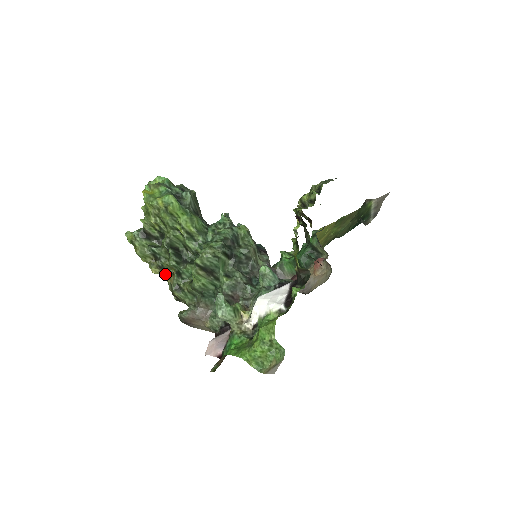
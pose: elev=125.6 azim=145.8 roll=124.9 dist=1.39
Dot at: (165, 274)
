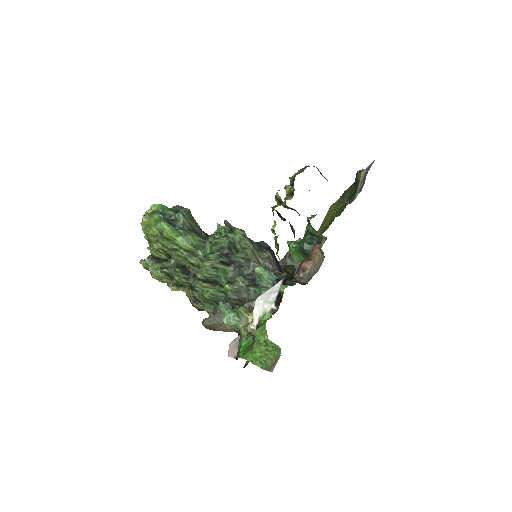
Dot at: (183, 289)
